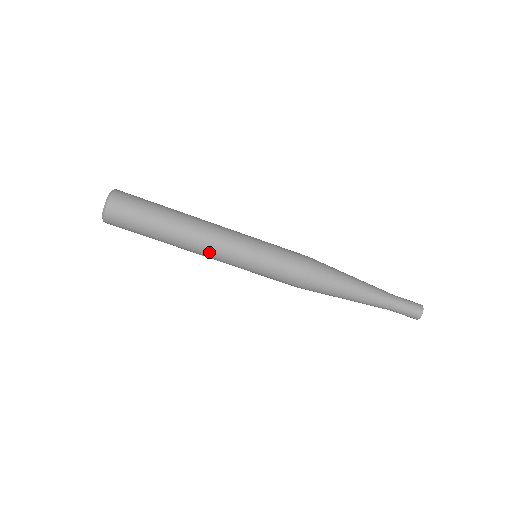
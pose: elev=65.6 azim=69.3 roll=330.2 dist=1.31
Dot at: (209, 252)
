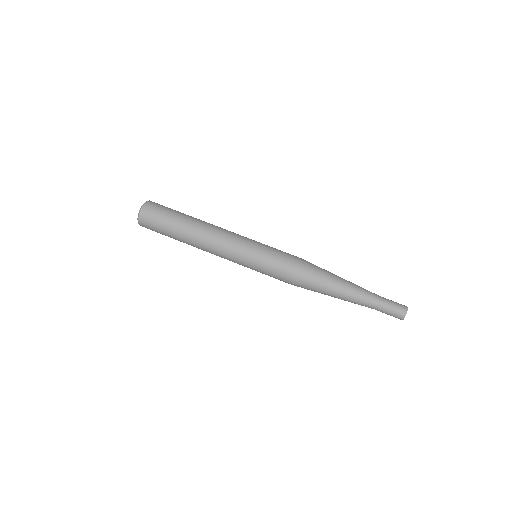
Dot at: (220, 236)
